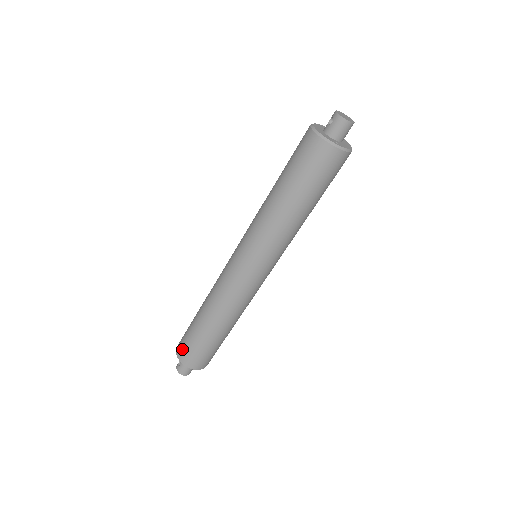
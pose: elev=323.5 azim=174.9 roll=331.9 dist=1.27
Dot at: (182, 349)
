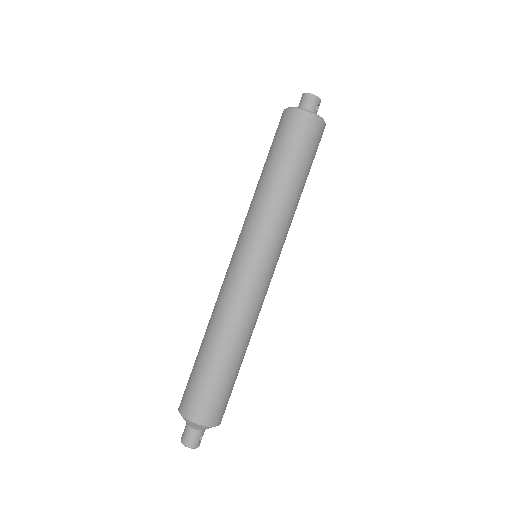
Dot at: (183, 394)
